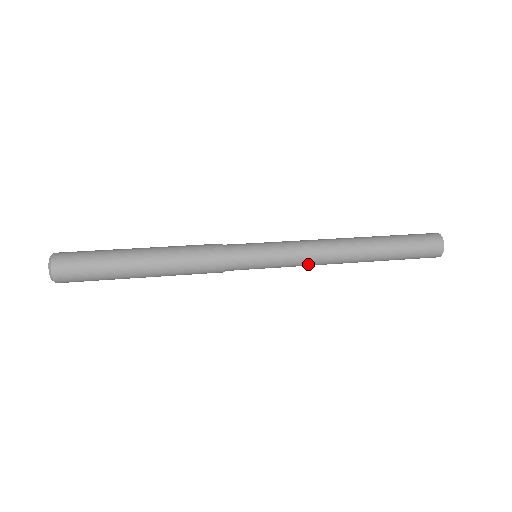
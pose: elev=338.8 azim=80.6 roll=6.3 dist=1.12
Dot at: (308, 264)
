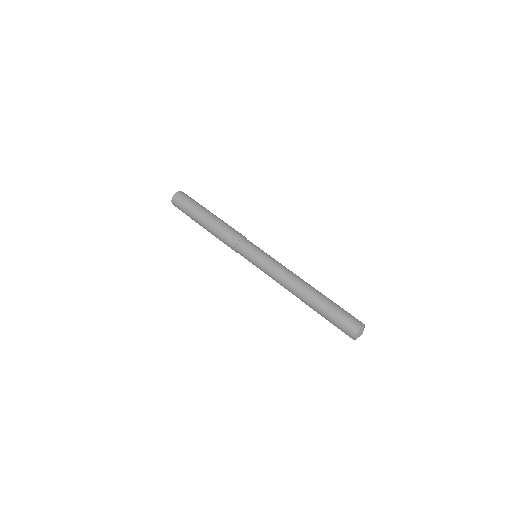
Dot at: (276, 281)
